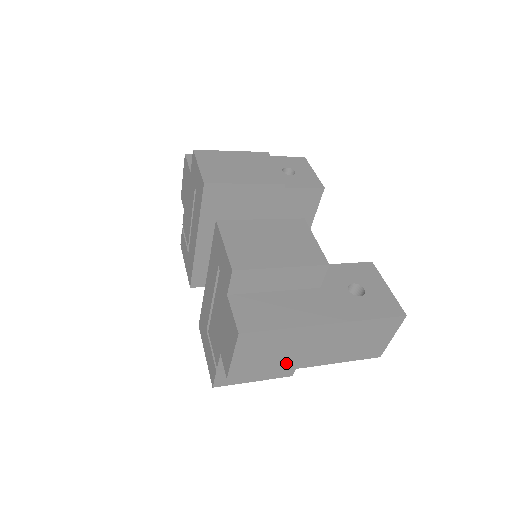
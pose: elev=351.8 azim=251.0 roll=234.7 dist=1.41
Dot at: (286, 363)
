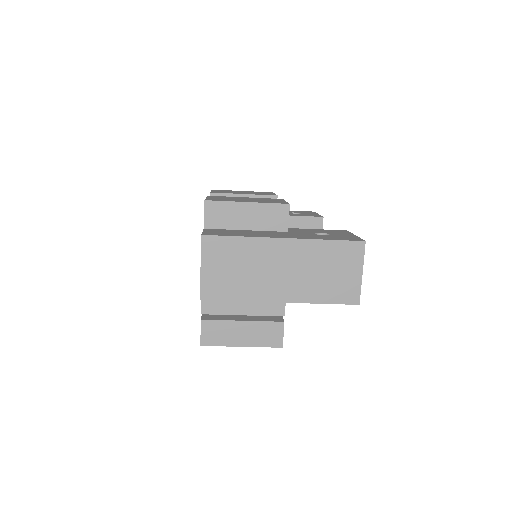
Dot at: (255, 290)
